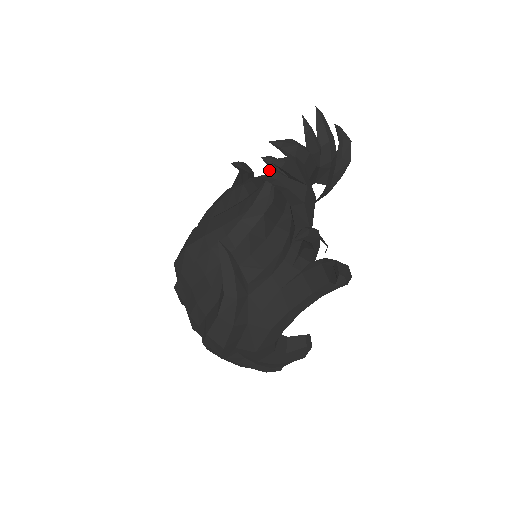
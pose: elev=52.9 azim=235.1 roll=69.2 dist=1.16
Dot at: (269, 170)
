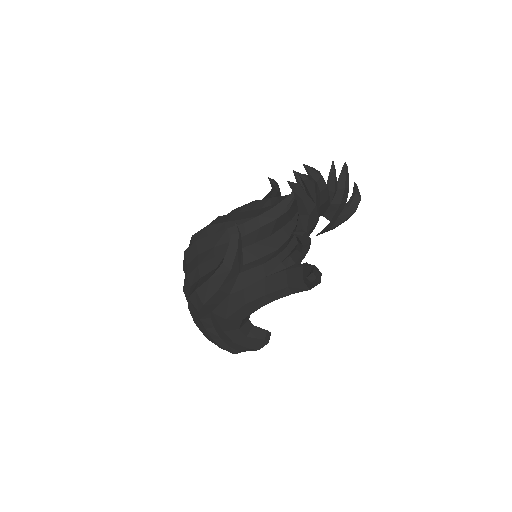
Dot at: occluded
